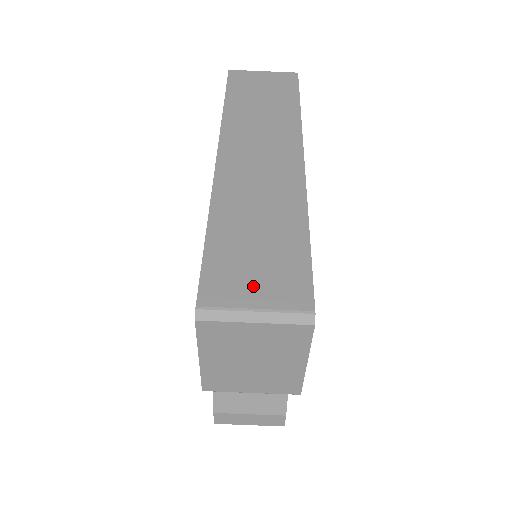
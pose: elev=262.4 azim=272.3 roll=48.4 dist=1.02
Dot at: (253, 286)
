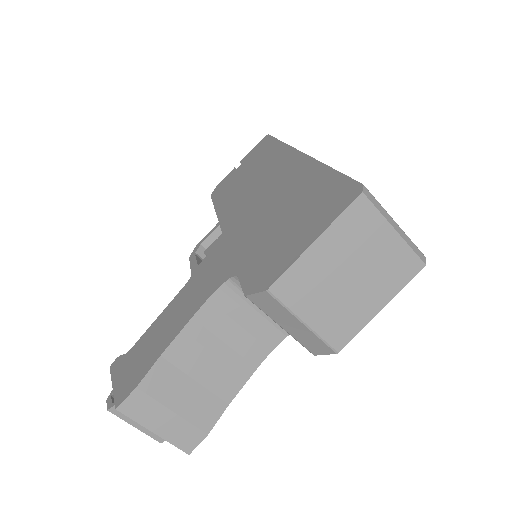
Dot at: occluded
